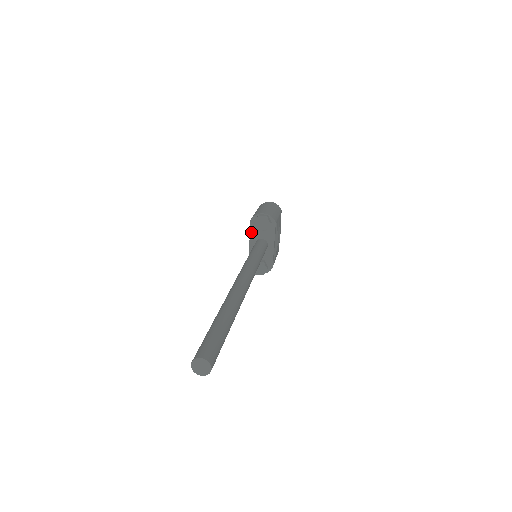
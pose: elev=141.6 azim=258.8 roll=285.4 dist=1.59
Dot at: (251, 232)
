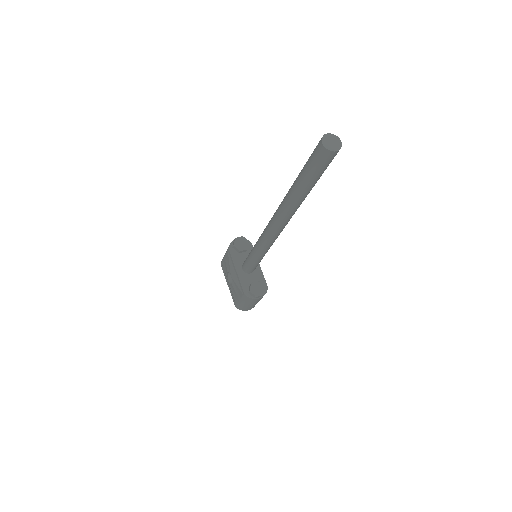
Dot at: (233, 259)
